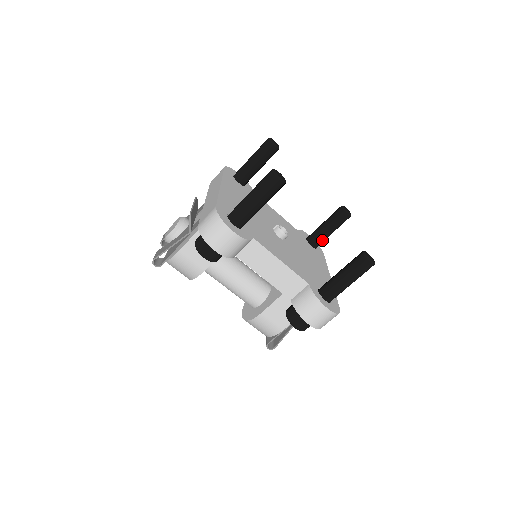
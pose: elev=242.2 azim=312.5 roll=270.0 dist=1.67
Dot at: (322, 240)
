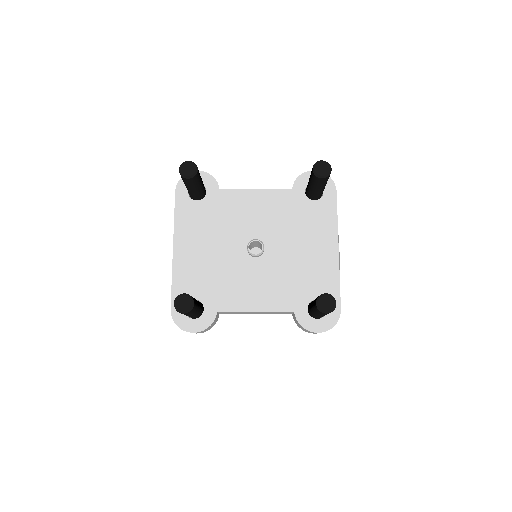
Dot at: (320, 194)
